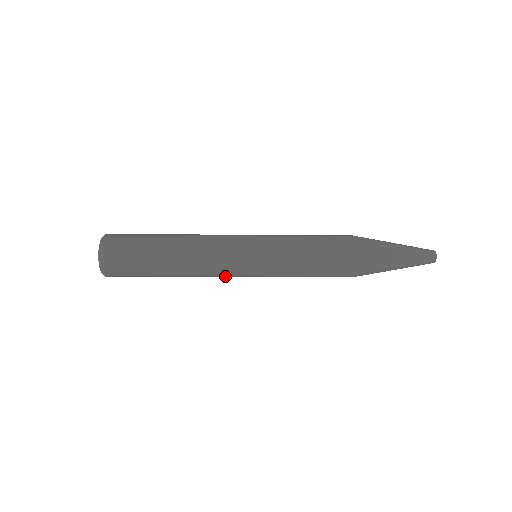
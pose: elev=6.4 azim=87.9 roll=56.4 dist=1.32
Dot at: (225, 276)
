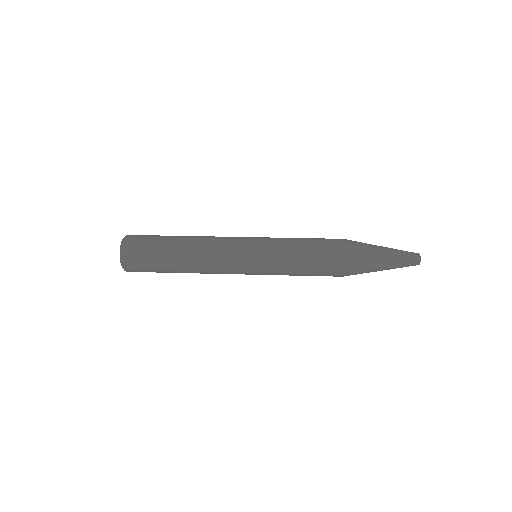
Dot at: occluded
